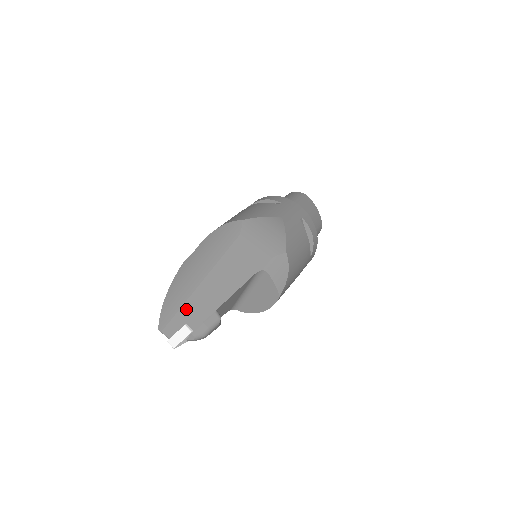
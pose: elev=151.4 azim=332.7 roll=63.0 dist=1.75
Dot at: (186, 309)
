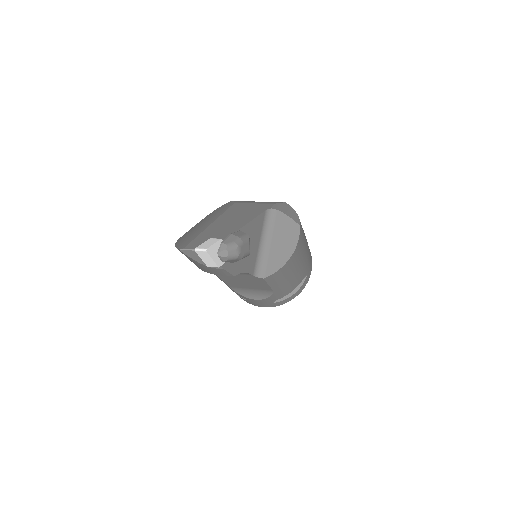
Dot at: (205, 234)
